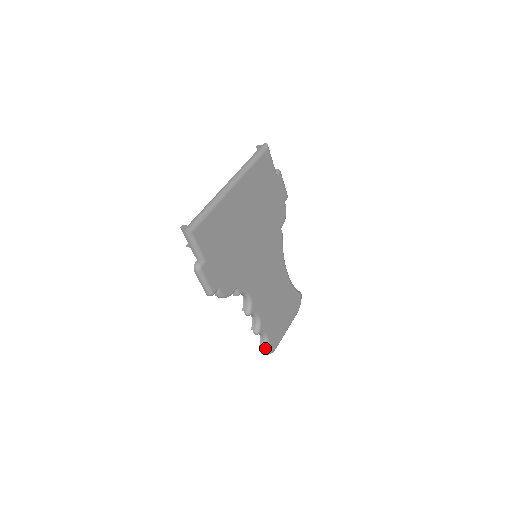
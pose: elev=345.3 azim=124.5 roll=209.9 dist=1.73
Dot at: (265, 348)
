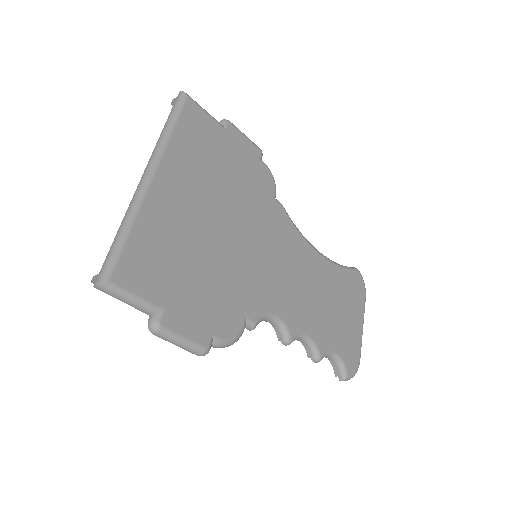
Dot at: (342, 372)
